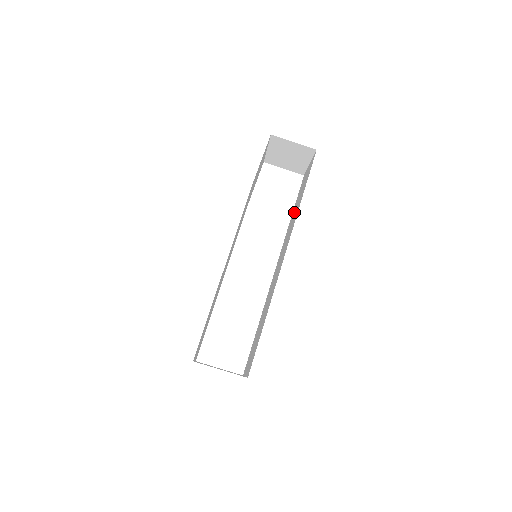
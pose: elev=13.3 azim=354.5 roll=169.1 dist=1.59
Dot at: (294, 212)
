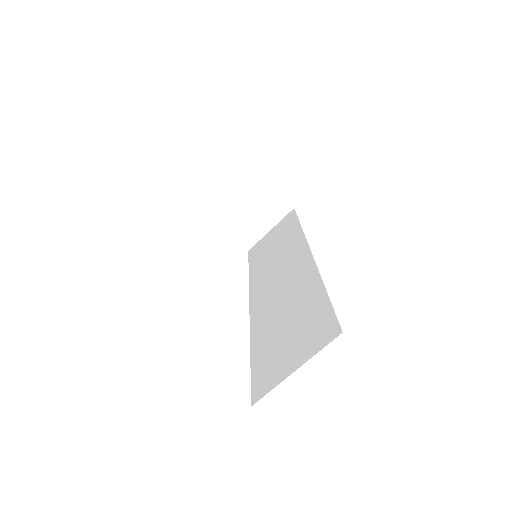
Dot at: (268, 254)
